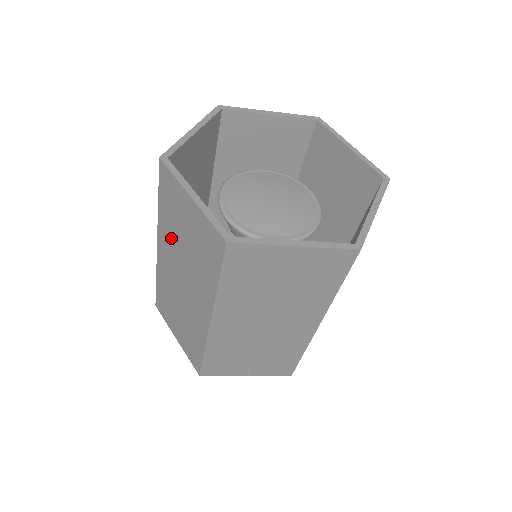
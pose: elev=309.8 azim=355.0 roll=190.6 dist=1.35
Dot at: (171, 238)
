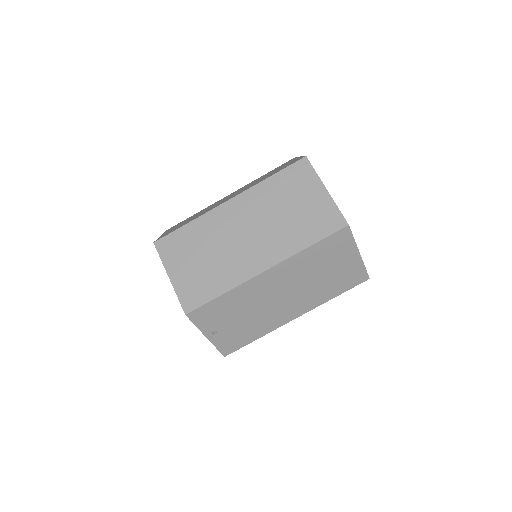
Dot at: (264, 202)
